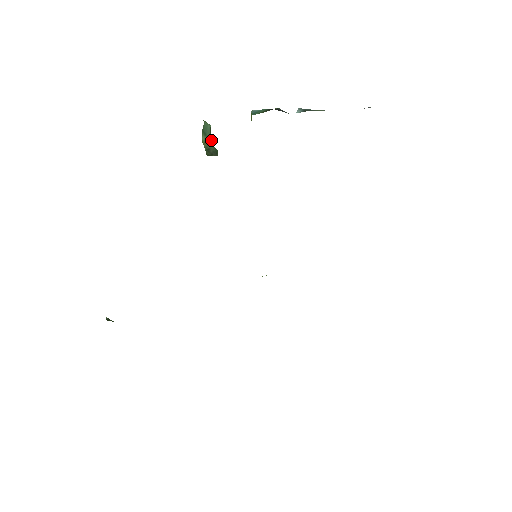
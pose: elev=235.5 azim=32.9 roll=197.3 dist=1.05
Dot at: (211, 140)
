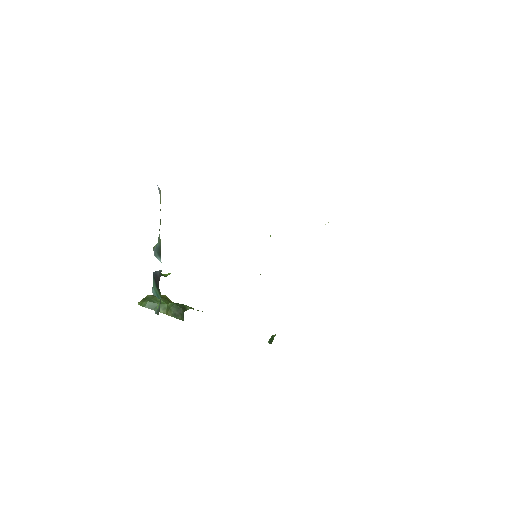
Dot at: occluded
